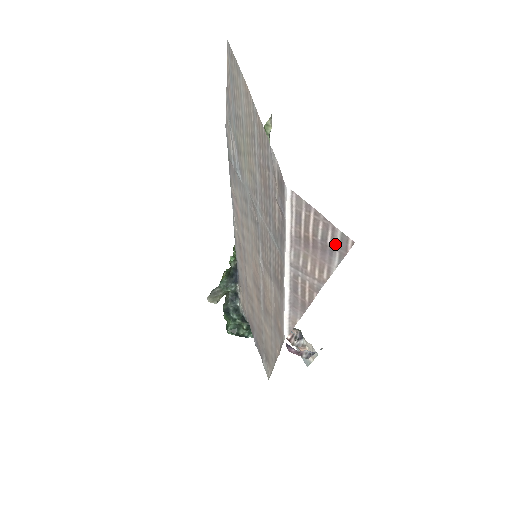
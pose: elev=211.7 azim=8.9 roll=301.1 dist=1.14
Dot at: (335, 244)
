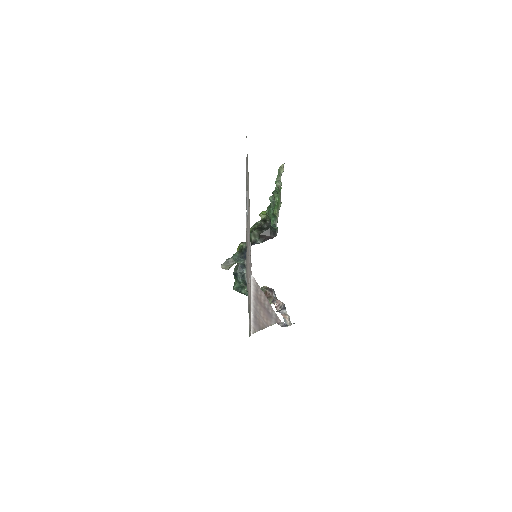
Dot at: (273, 315)
